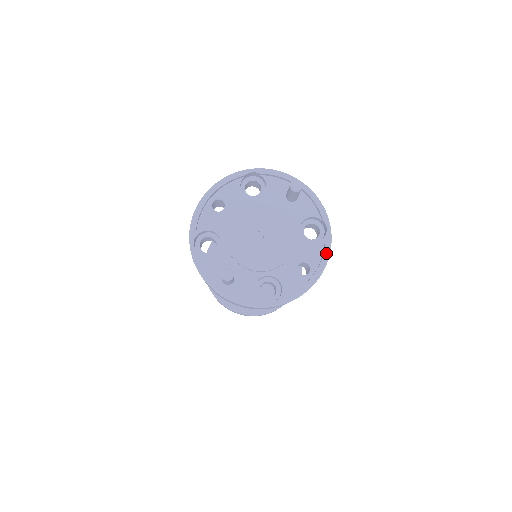
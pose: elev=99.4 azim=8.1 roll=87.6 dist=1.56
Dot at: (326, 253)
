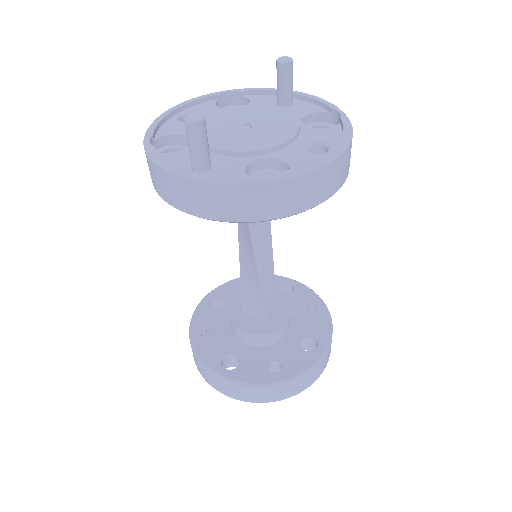
Dot at: (347, 129)
